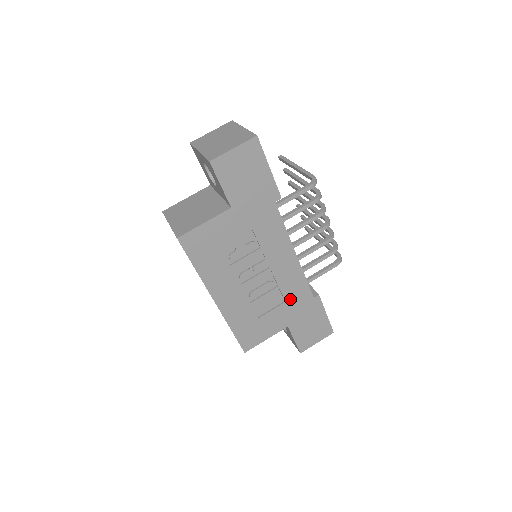
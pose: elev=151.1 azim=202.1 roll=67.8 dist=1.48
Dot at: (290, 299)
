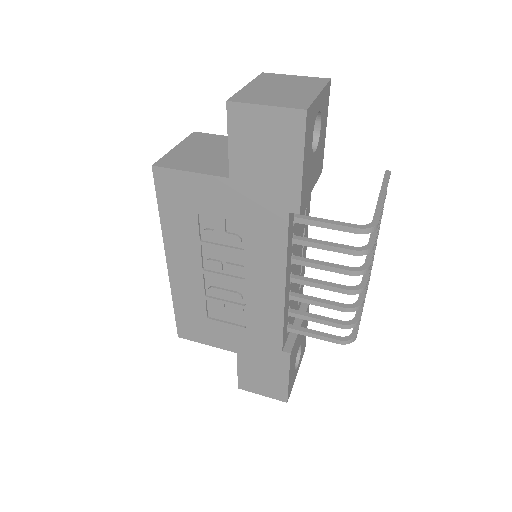
Dot at: (253, 330)
